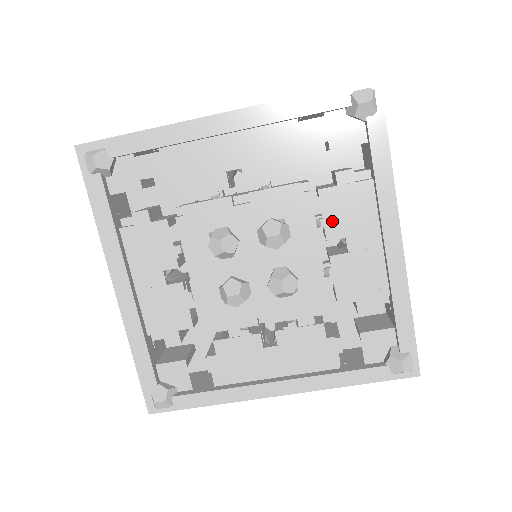
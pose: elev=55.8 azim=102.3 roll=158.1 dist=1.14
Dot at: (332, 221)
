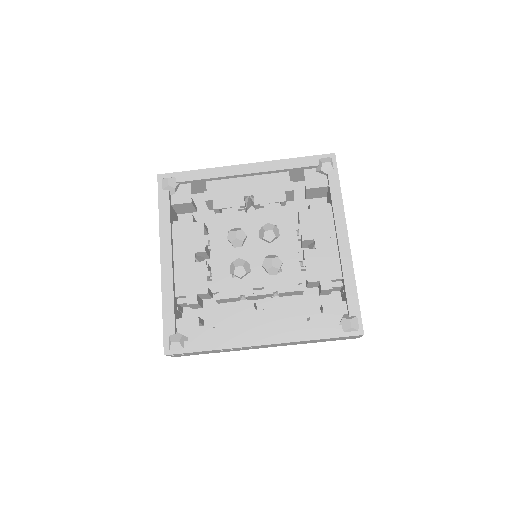
Dot at: (306, 229)
